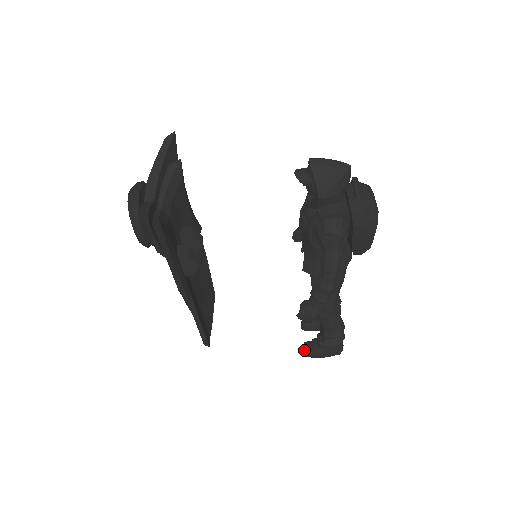
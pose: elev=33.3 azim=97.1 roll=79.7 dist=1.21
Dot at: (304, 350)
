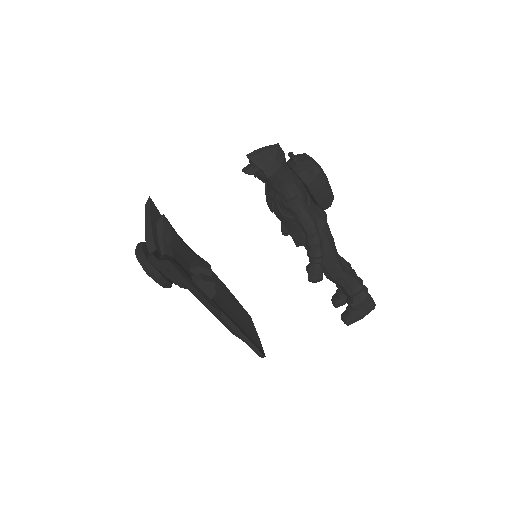
Dot at: (344, 320)
